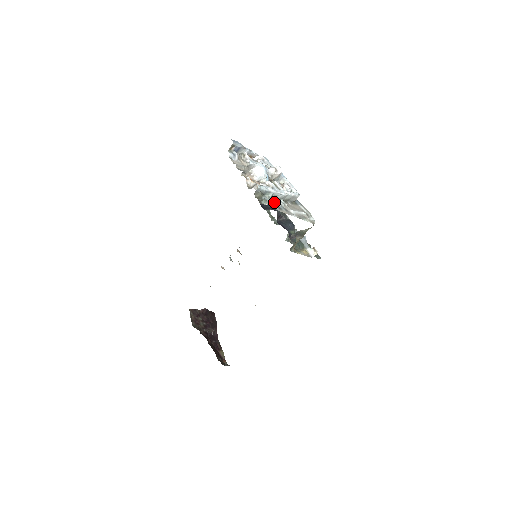
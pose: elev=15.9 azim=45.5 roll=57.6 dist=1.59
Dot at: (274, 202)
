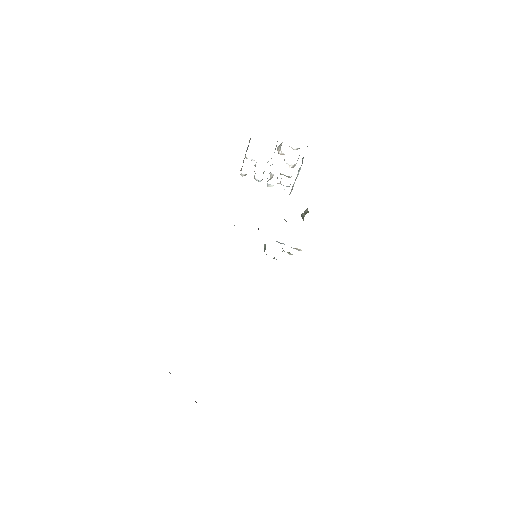
Dot at: occluded
